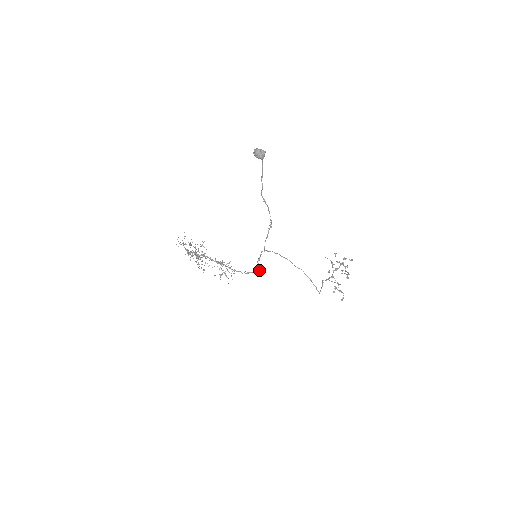
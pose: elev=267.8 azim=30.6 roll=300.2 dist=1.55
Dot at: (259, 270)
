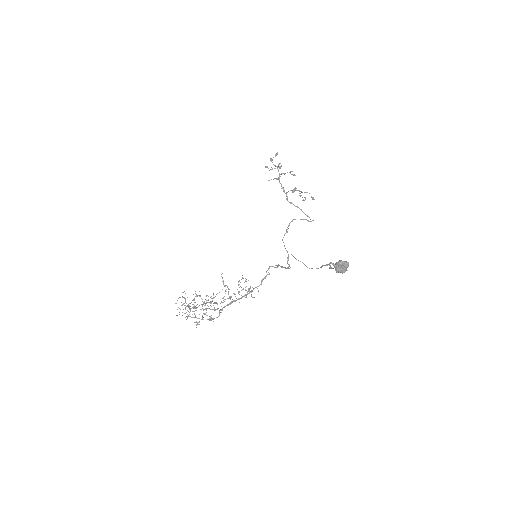
Dot at: (278, 265)
